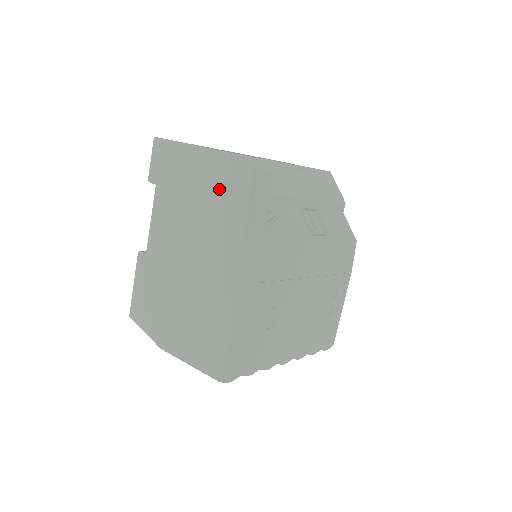
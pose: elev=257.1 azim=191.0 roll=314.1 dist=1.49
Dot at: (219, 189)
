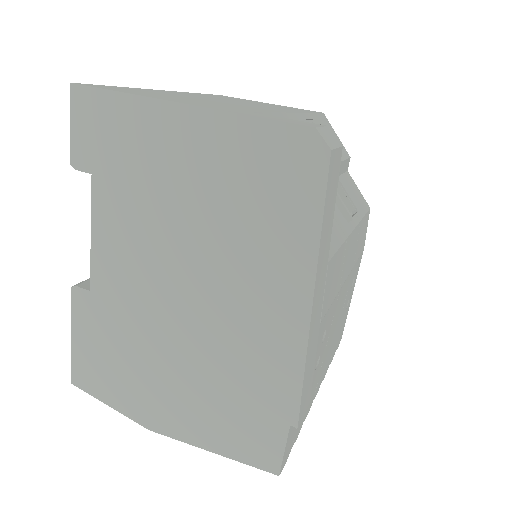
Dot at: (249, 186)
